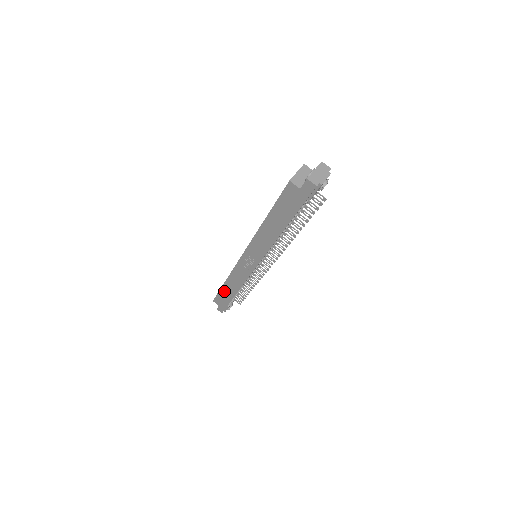
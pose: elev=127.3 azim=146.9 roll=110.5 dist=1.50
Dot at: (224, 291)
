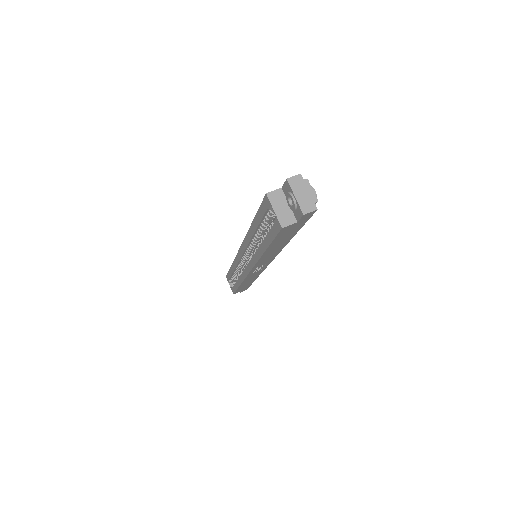
Dot at: occluded
